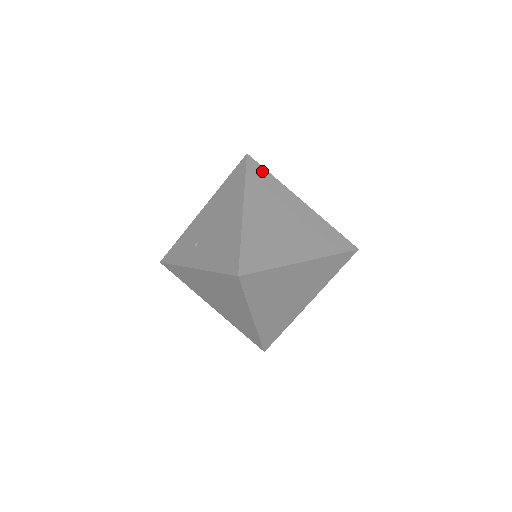
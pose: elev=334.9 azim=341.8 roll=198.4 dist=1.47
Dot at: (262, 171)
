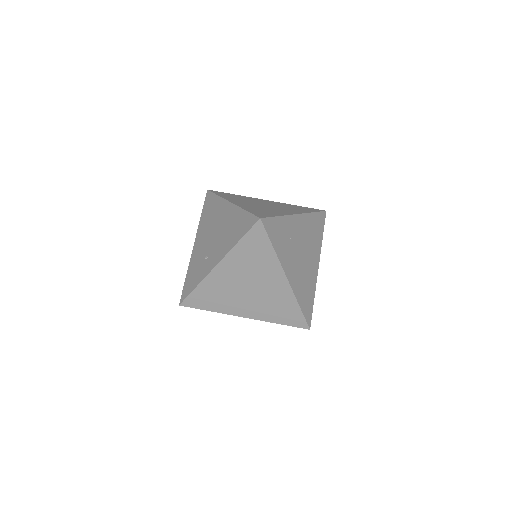
Dot at: (225, 193)
